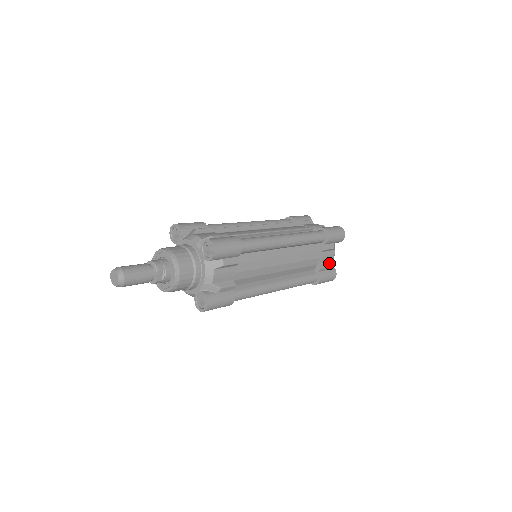
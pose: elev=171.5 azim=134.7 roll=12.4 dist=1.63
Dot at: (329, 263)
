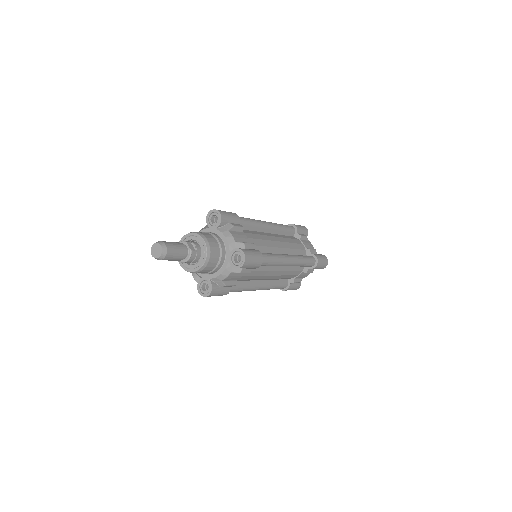
Dot at: occluded
